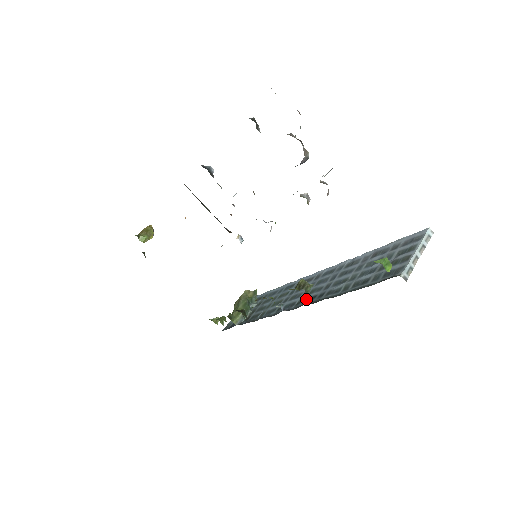
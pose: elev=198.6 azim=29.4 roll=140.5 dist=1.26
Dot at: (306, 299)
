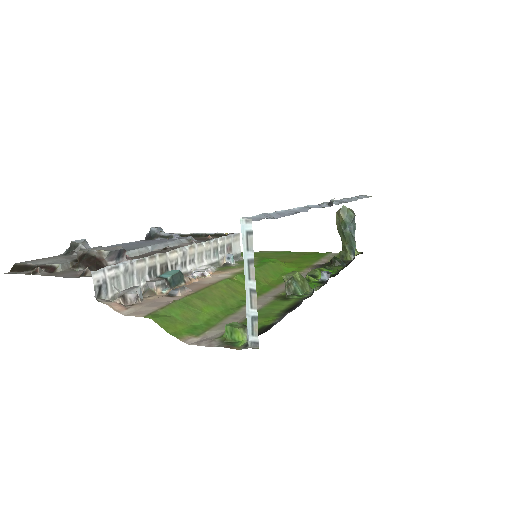
Dot at: occluded
